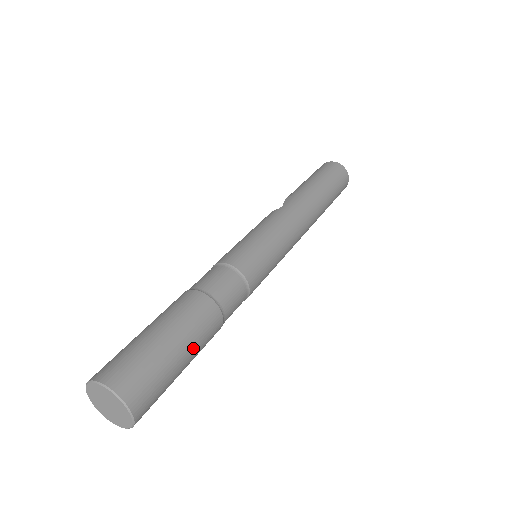
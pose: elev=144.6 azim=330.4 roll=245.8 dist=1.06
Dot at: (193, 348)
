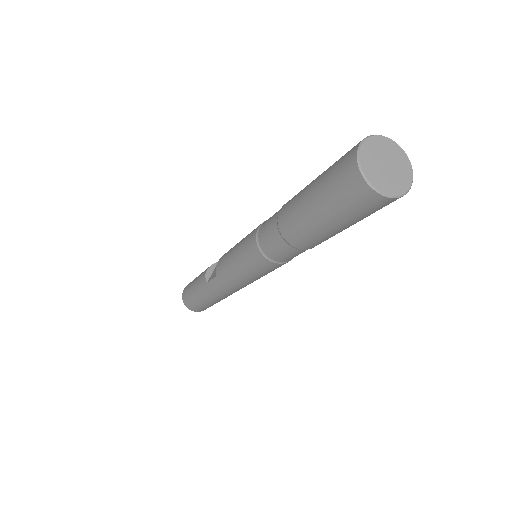
Dot at: occluded
